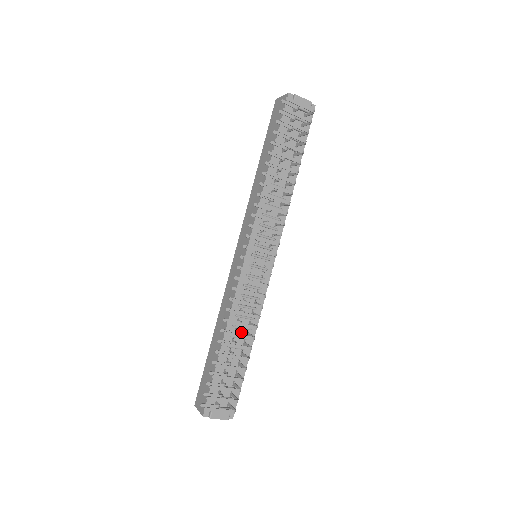
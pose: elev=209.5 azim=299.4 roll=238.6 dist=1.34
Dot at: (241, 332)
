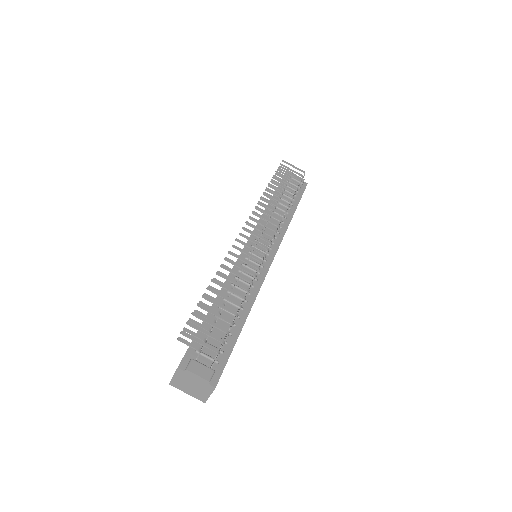
Dot at: occluded
